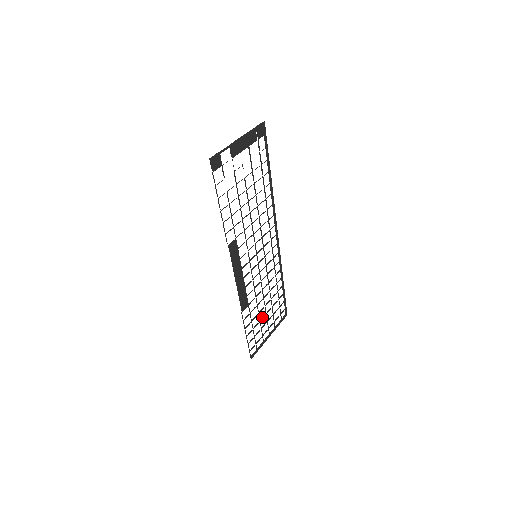
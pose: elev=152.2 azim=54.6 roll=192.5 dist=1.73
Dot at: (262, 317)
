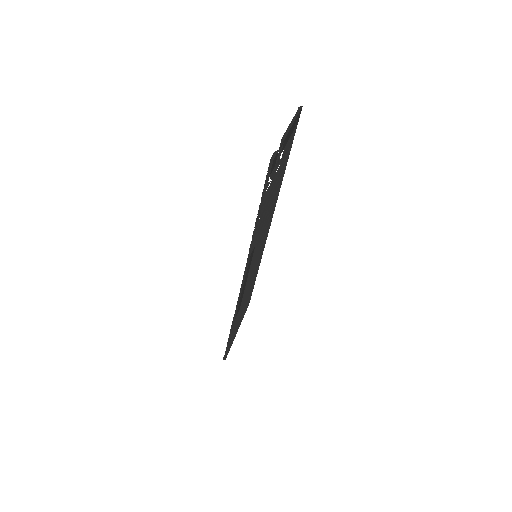
Dot at: occluded
